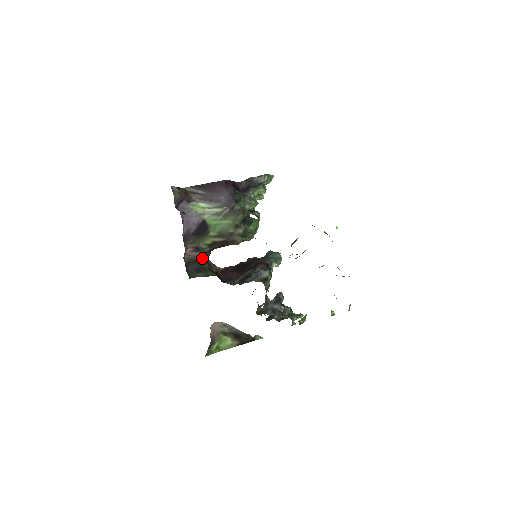
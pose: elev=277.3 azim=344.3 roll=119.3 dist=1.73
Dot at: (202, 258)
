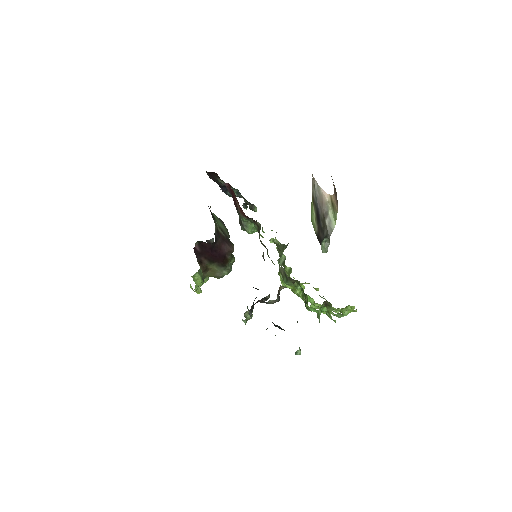
Dot at: occluded
